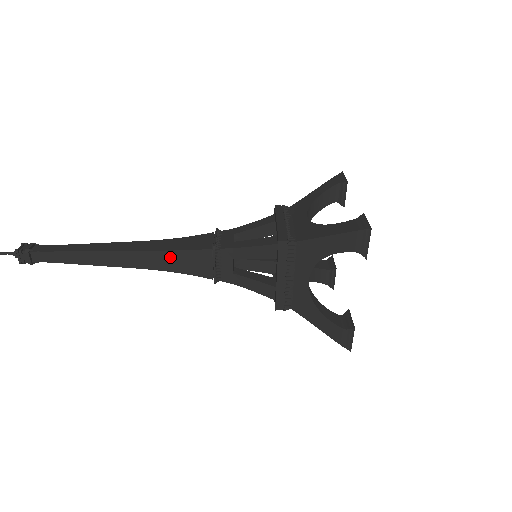
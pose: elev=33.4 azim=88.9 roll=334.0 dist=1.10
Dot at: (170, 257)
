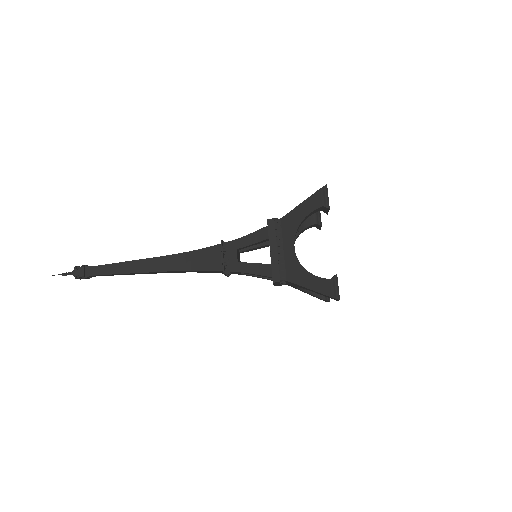
Dot at: (189, 257)
